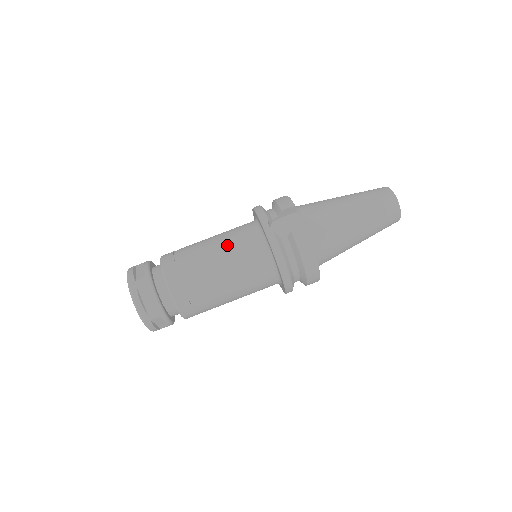
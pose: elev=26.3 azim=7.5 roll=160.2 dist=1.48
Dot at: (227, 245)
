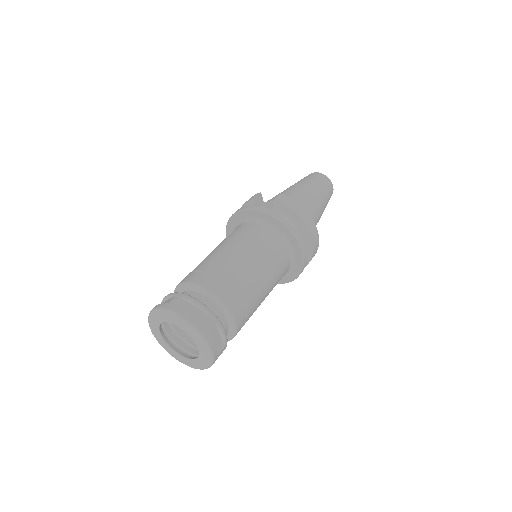
Dot at: (230, 240)
